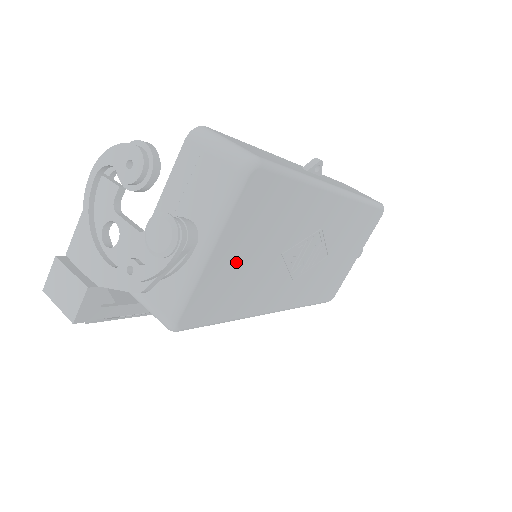
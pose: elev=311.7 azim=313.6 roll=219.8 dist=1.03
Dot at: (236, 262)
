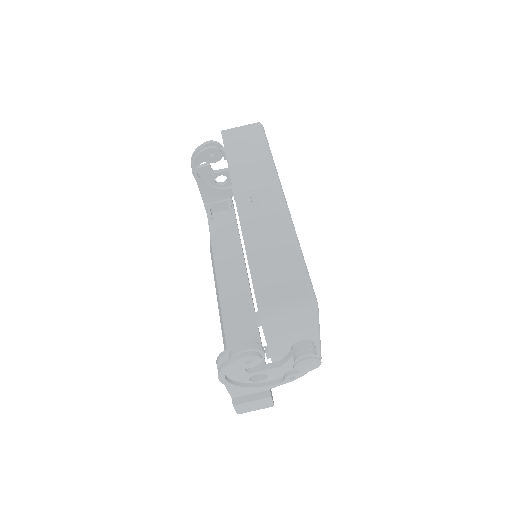
Dot at: occluded
